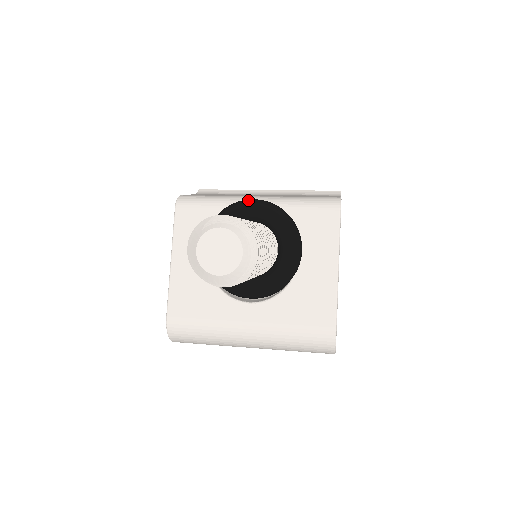
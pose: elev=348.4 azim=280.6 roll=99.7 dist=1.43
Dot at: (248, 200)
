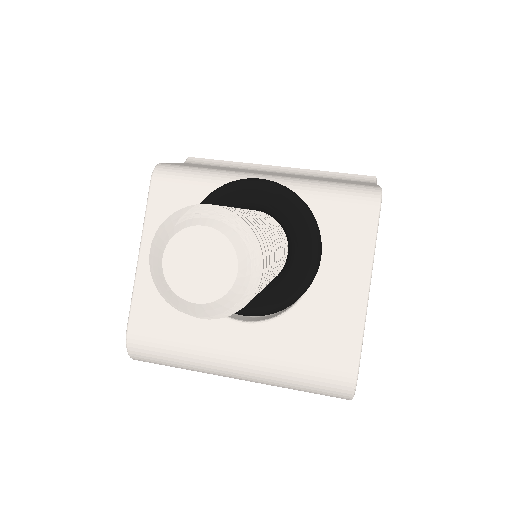
Dot at: (252, 179)
